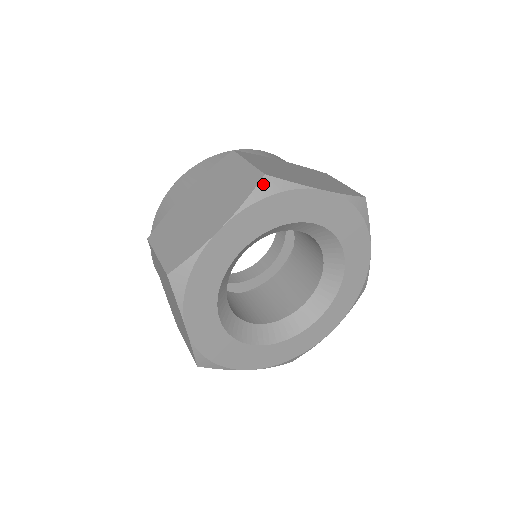
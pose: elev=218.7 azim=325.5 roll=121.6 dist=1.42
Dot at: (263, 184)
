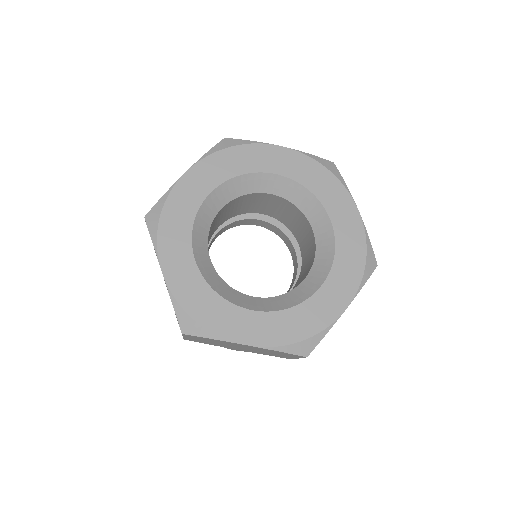
Dot at: (222, 142)
